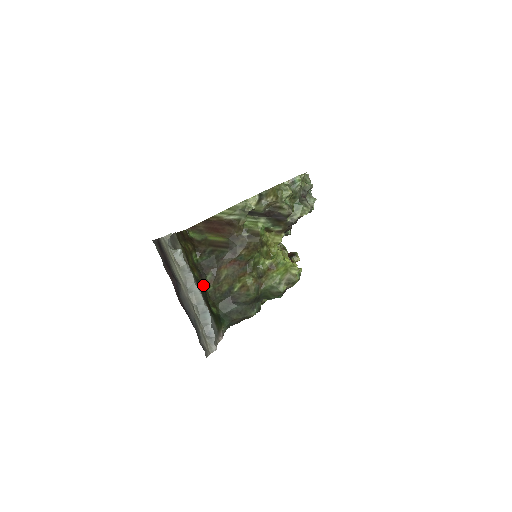
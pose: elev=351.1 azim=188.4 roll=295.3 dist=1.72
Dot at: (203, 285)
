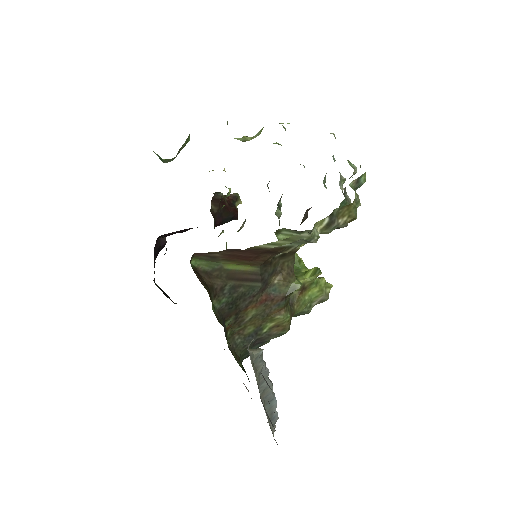
Dot at: occluded
